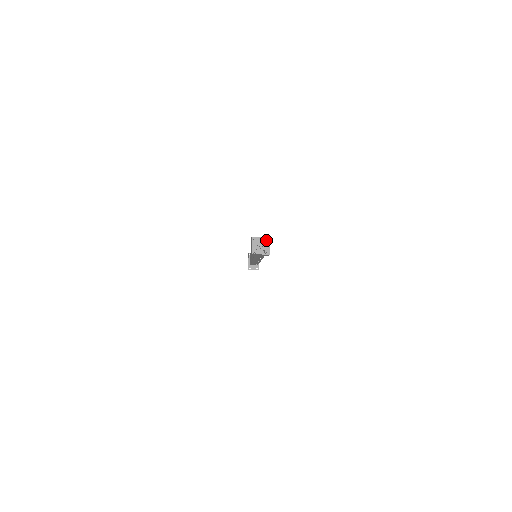
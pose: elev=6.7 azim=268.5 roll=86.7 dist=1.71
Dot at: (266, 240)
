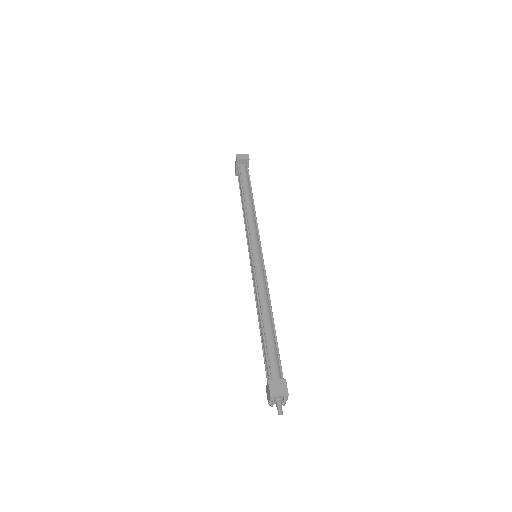
Dot at: (285, 400)
